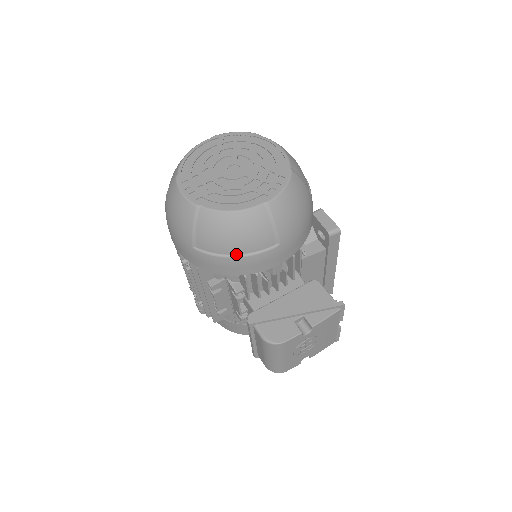
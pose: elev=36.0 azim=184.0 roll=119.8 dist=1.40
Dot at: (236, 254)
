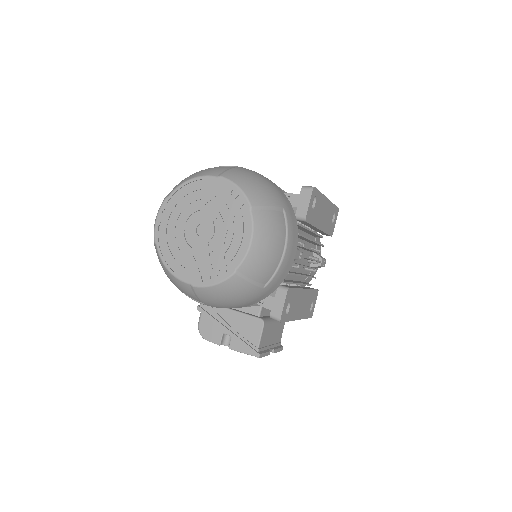
Dot at: occluded
